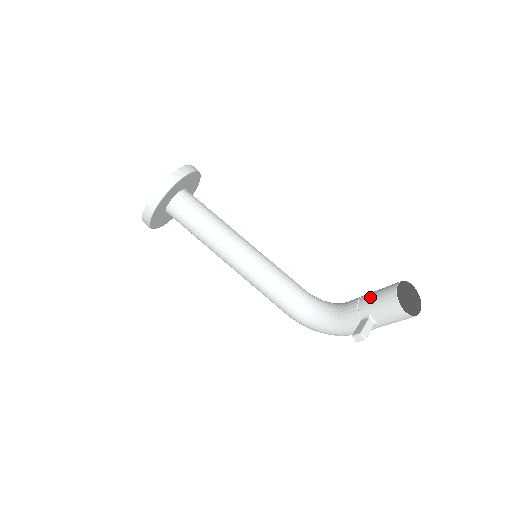
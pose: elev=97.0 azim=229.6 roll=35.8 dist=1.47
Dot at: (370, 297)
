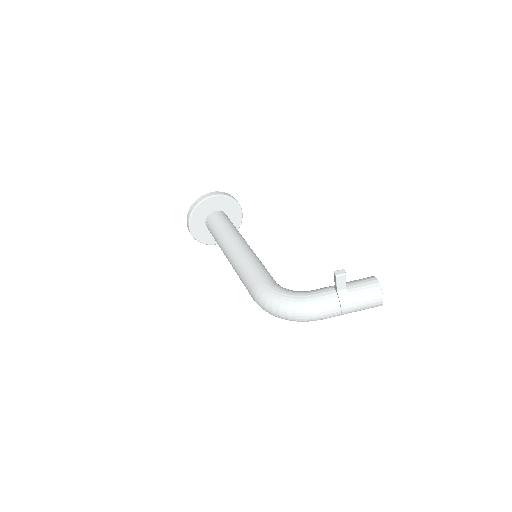
Dot at: occluded
